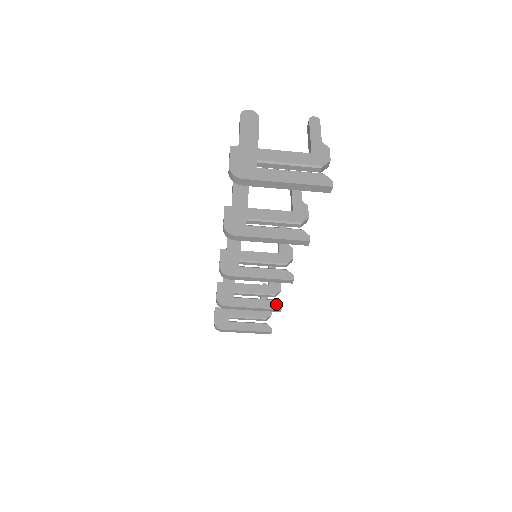
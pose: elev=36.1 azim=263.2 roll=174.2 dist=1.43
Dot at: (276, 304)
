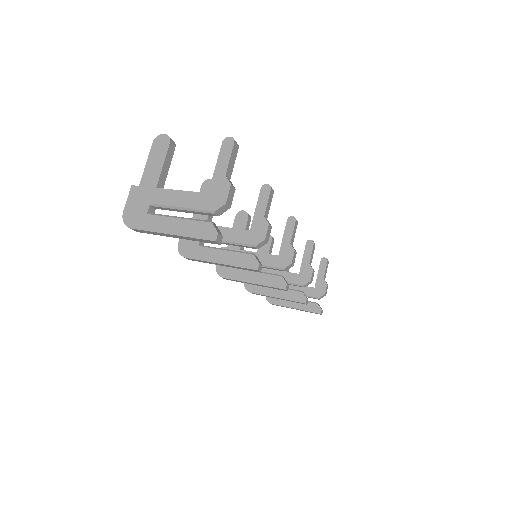
Dot at: (301, 297)
